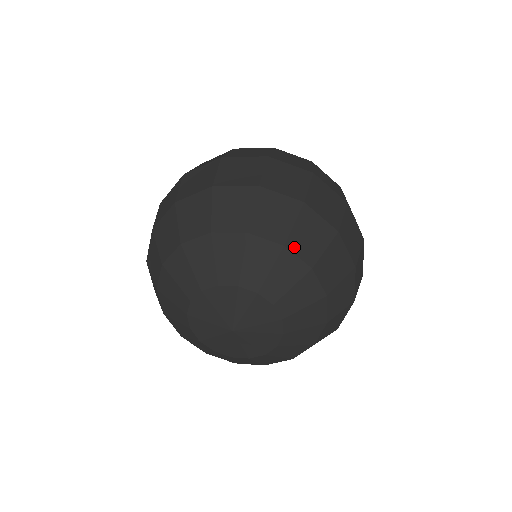
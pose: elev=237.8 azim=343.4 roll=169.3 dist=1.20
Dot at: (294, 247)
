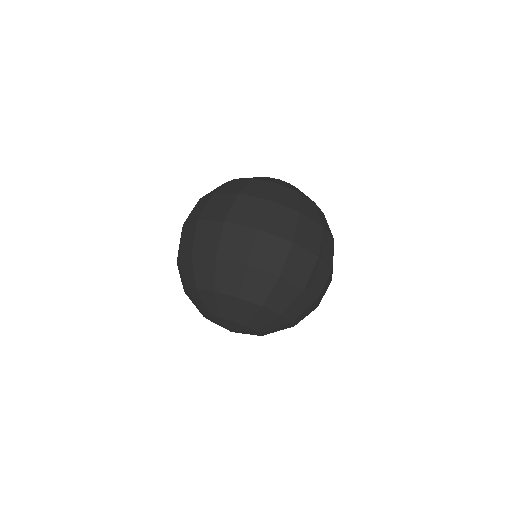
Dot at: (221, 289)
